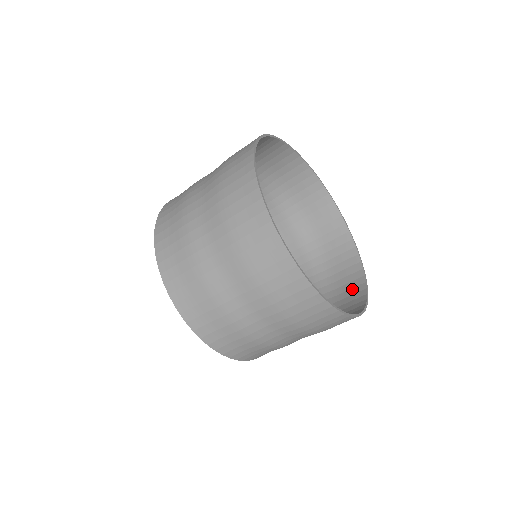
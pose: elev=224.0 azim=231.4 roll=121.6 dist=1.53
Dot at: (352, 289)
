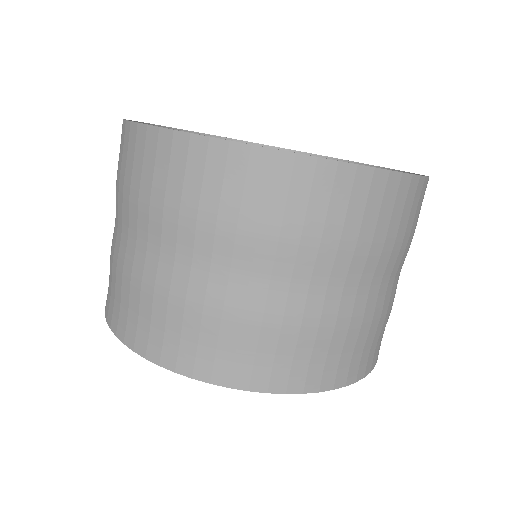
Dot at: occluded
